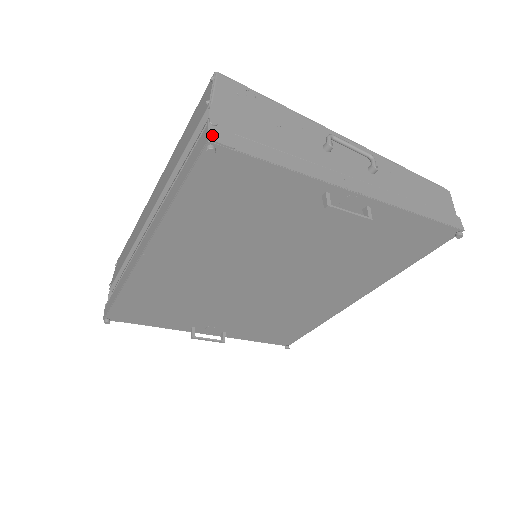
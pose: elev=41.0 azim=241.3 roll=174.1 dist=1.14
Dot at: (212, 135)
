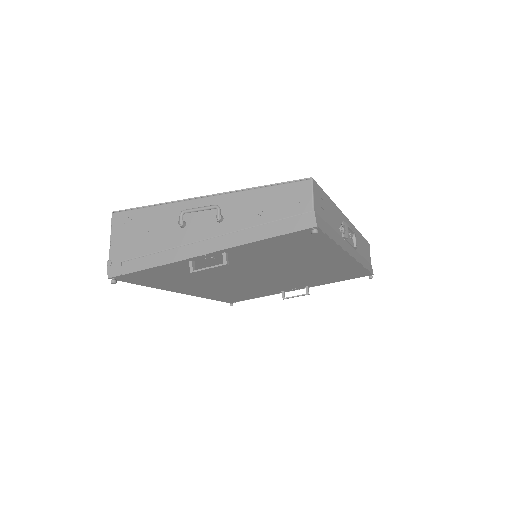
Dot at: (109, 274)
